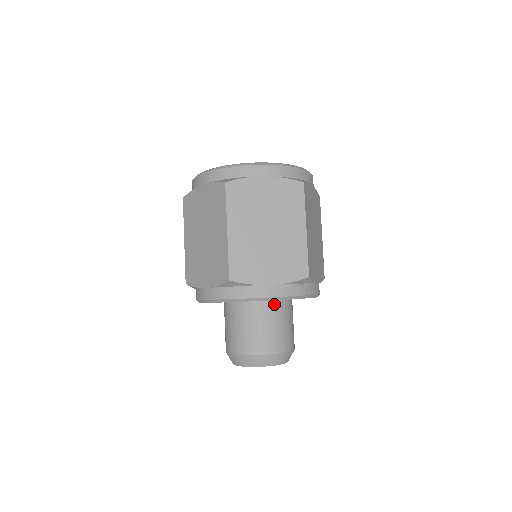
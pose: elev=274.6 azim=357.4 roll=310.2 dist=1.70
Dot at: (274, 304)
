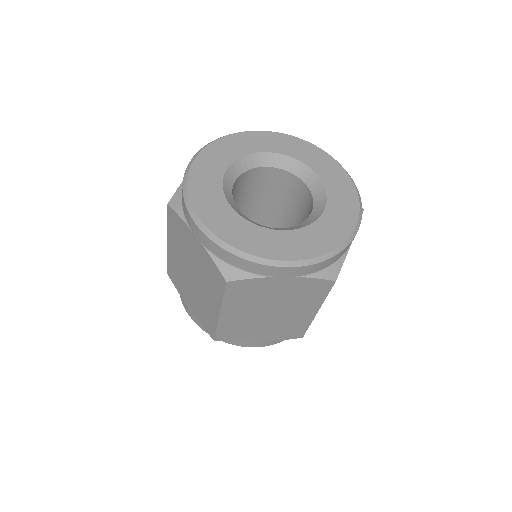
Dot at: occluded
